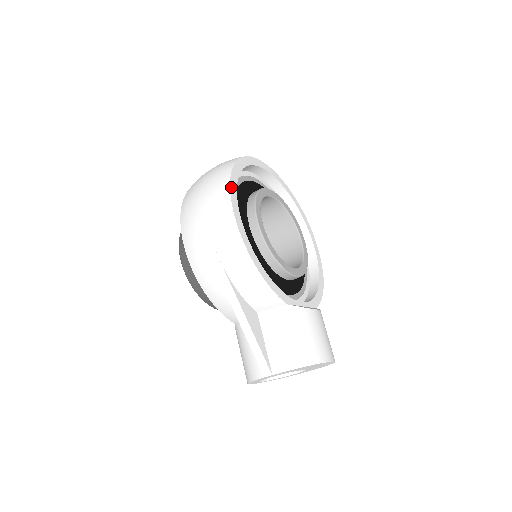
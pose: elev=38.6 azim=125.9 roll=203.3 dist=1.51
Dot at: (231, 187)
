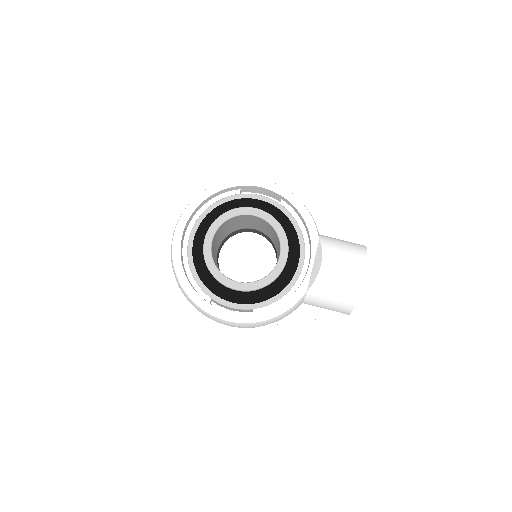
Dot at: (205, 309)
